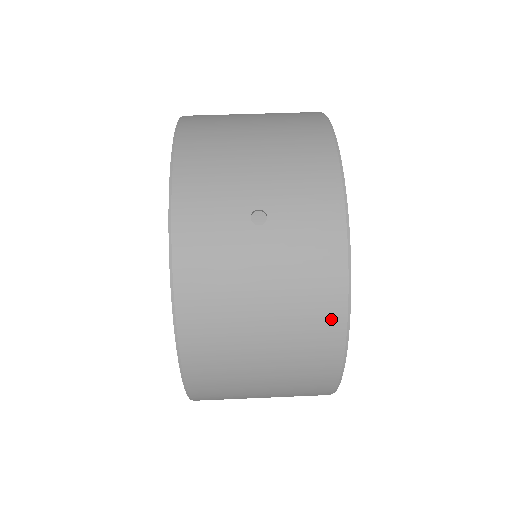
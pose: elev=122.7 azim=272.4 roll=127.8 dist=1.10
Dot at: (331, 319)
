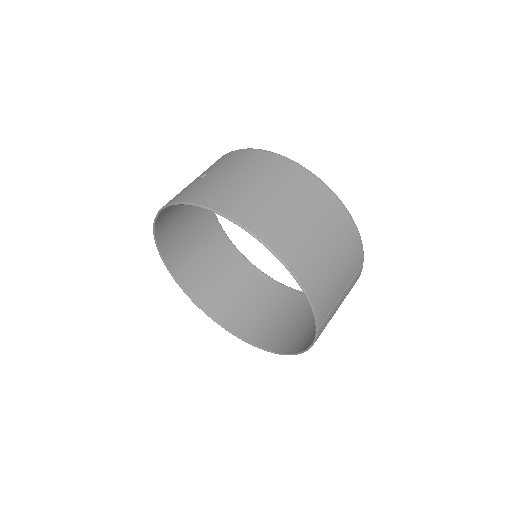
Dot at: (270, 159)
